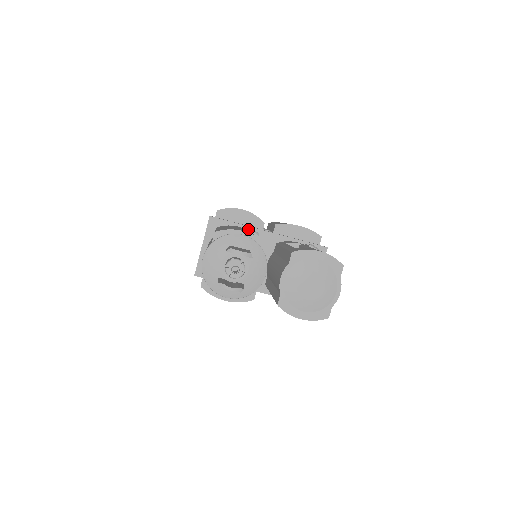
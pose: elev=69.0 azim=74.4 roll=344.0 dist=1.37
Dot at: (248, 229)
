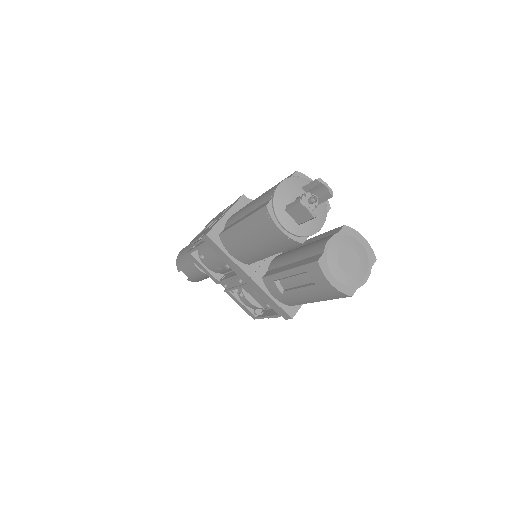
Dot at: occluded
